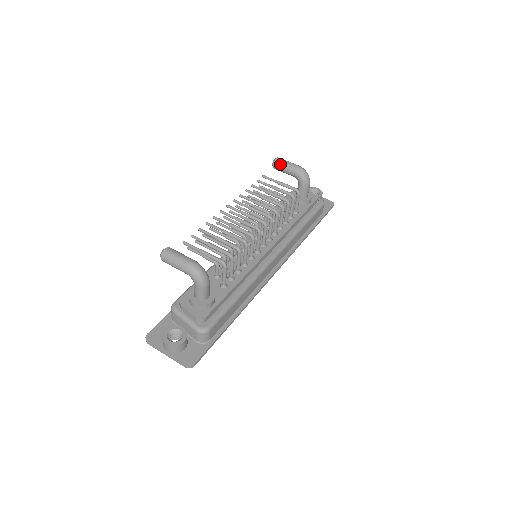
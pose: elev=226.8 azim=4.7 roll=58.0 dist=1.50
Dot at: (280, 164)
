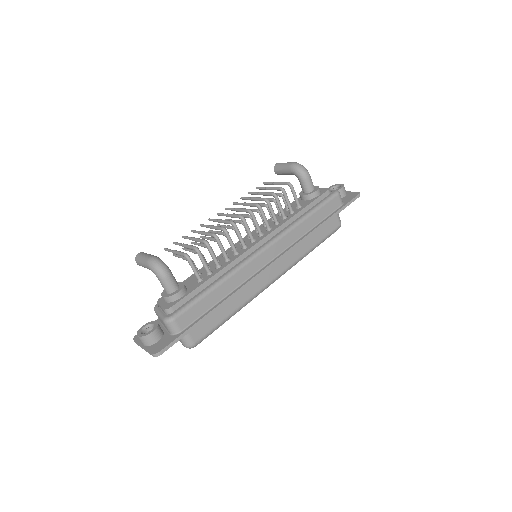
Dot at: (278, 167)
